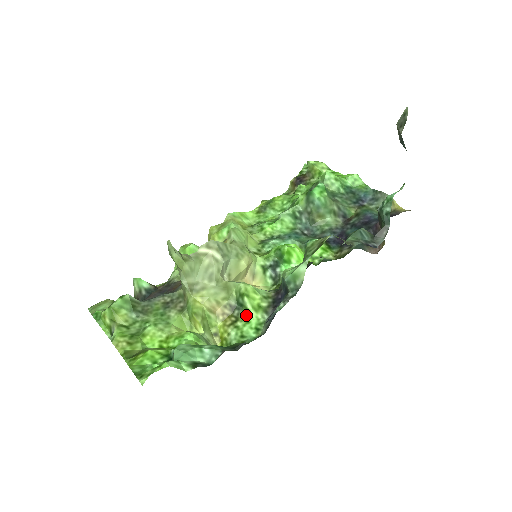
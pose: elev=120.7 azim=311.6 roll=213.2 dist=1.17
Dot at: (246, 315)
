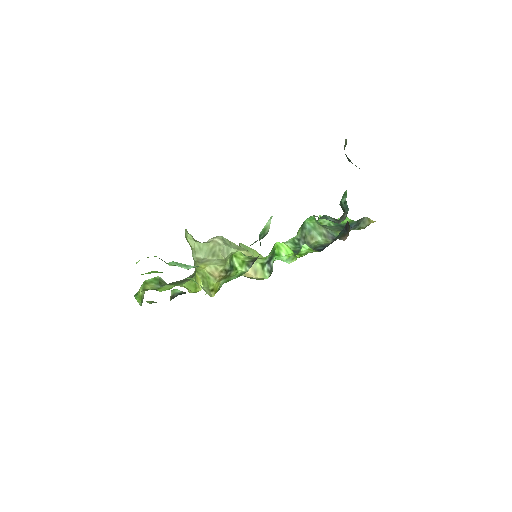
Dot at: (235, 272)
